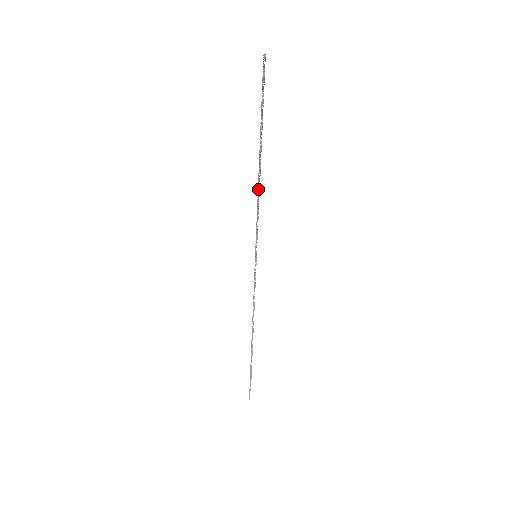
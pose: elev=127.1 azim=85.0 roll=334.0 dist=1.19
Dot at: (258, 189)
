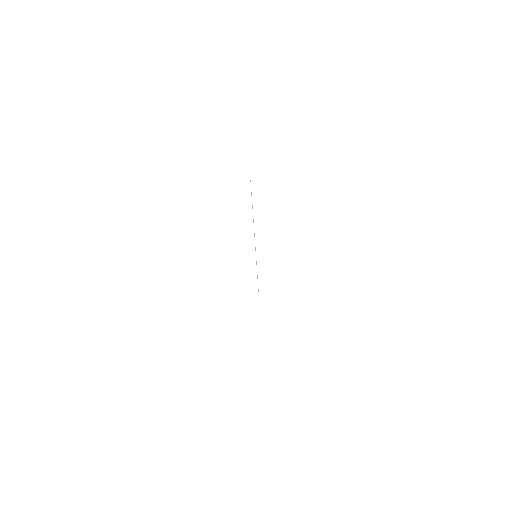
Dot at: occluded
